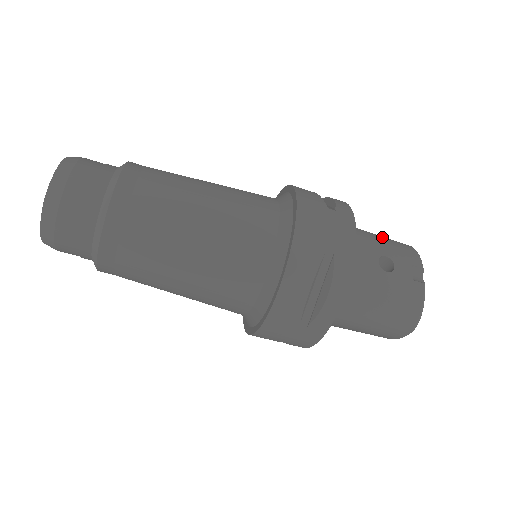
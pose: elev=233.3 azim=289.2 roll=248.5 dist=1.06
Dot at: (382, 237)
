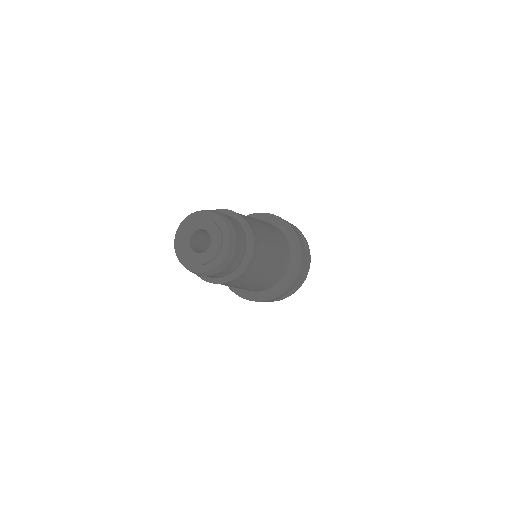
Dot at: occluded
